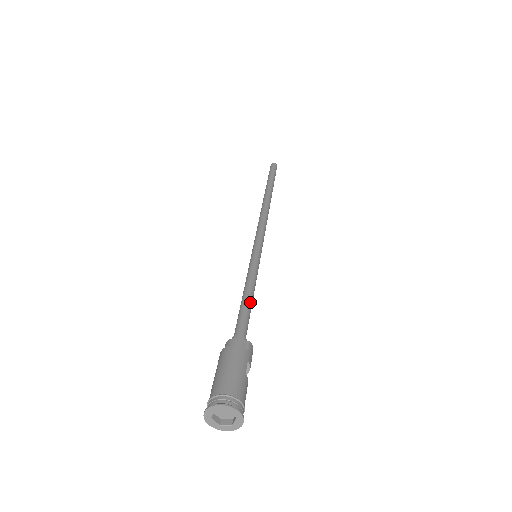
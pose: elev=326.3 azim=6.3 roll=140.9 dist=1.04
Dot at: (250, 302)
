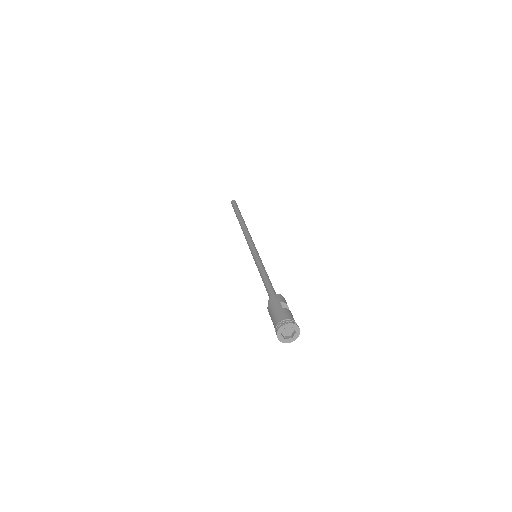
Dot at: (266, 279)
